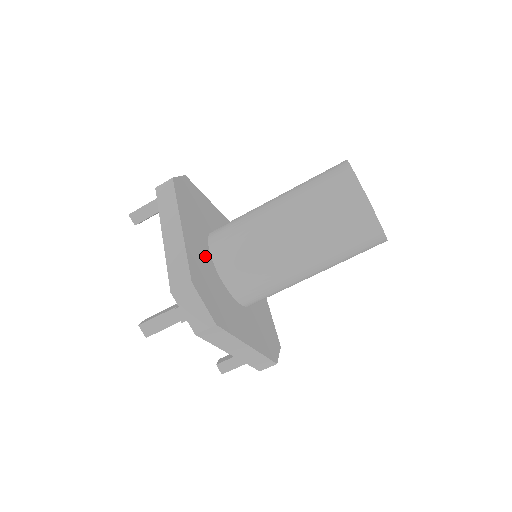
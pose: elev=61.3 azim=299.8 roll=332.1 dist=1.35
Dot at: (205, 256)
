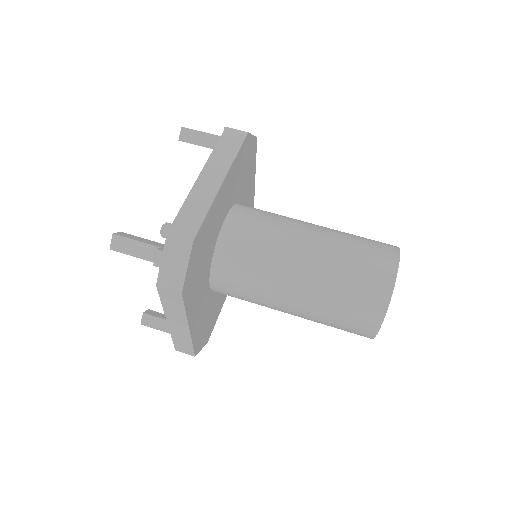
Dot at: (218, 223)
